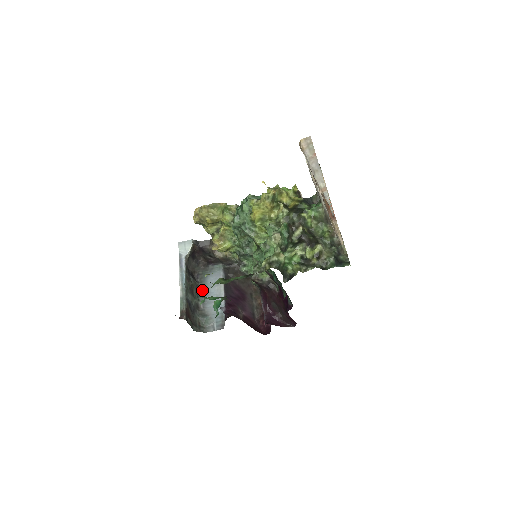
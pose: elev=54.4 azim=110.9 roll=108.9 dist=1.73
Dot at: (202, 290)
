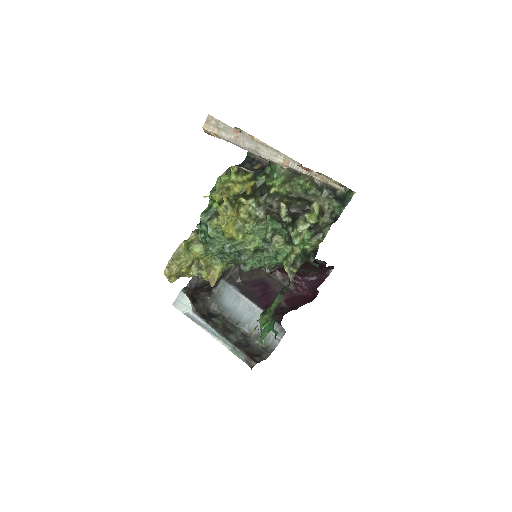
Dot at: (231, 317)
